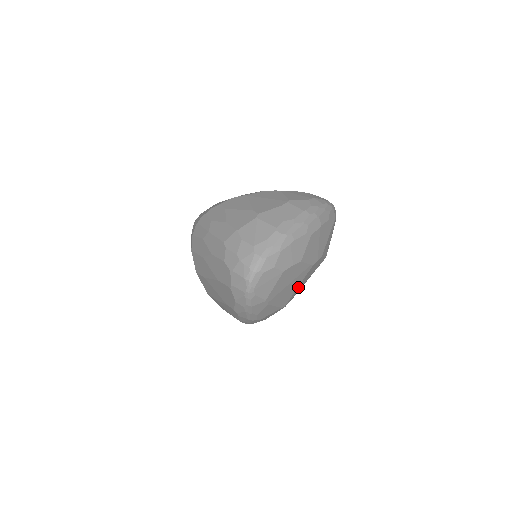
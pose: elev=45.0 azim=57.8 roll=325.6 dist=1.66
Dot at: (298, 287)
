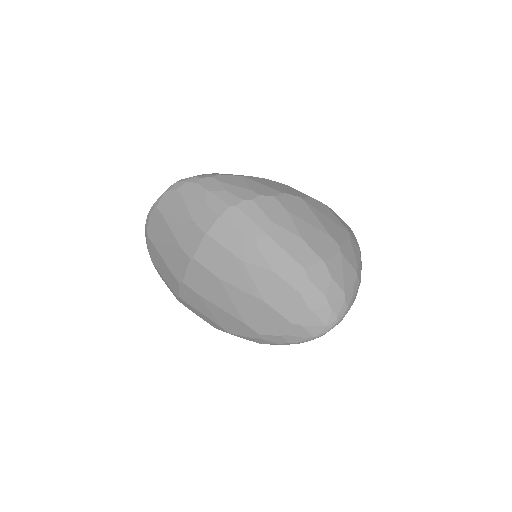
Dot at: occluded
